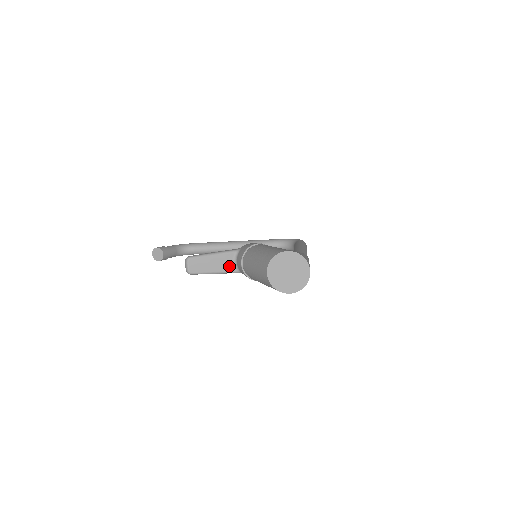
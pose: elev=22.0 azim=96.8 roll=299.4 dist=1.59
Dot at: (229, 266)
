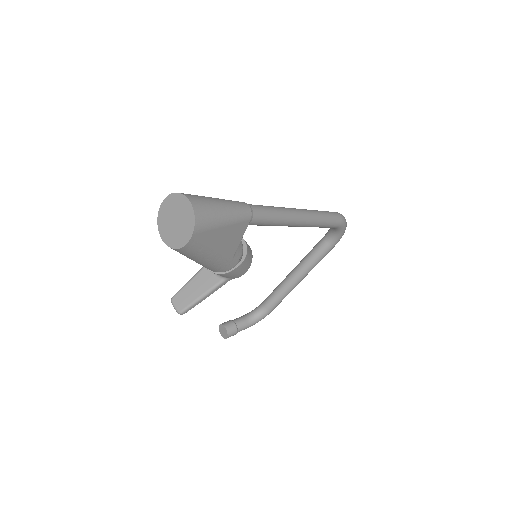
Dot at: (211, 280)
